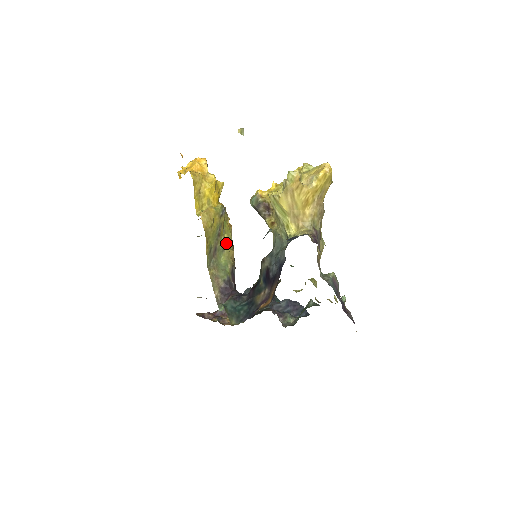
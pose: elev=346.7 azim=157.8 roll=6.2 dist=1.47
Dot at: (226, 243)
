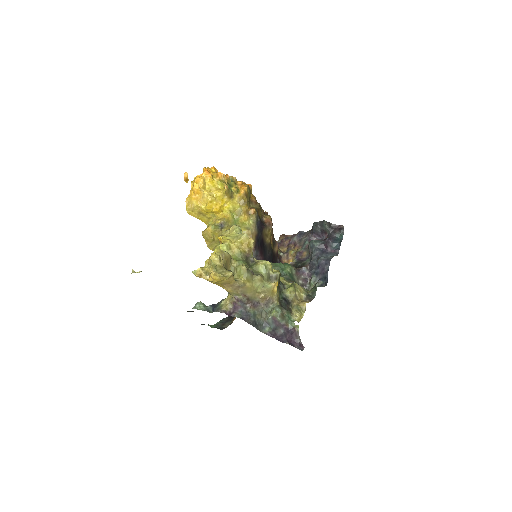
Dot at: occluded
